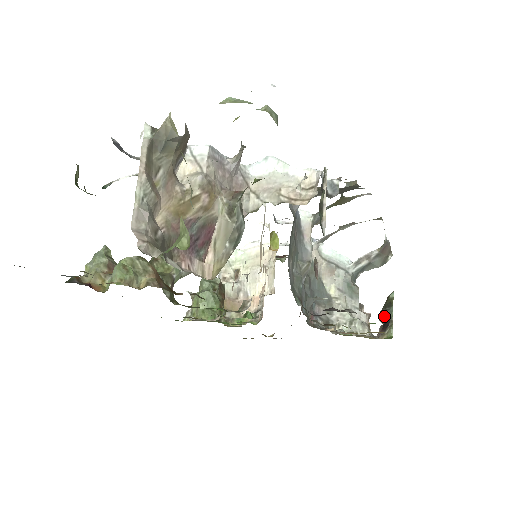
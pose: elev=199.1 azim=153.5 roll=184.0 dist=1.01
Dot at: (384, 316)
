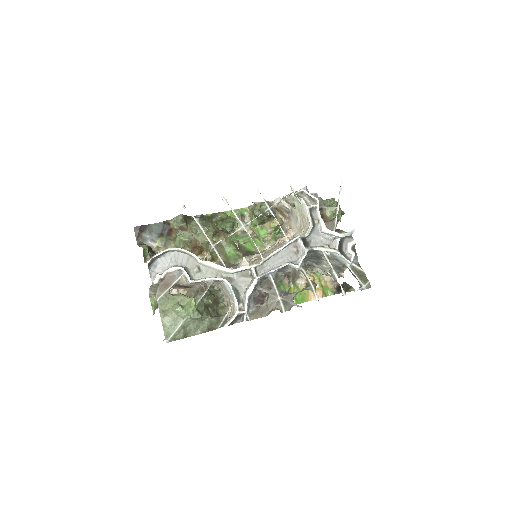
Dot at: (343, 286)
